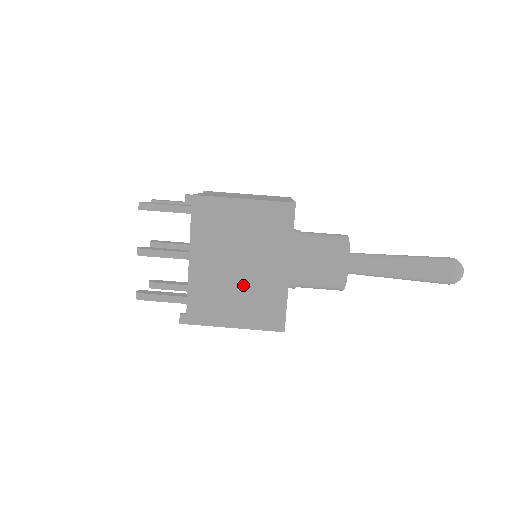
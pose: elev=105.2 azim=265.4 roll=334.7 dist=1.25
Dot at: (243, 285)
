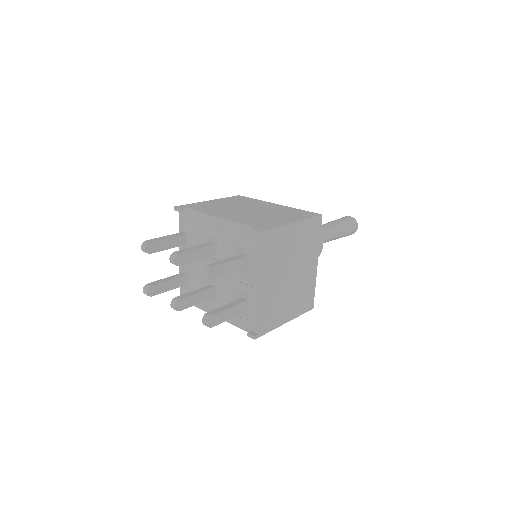
Dot at: (266, 213)
